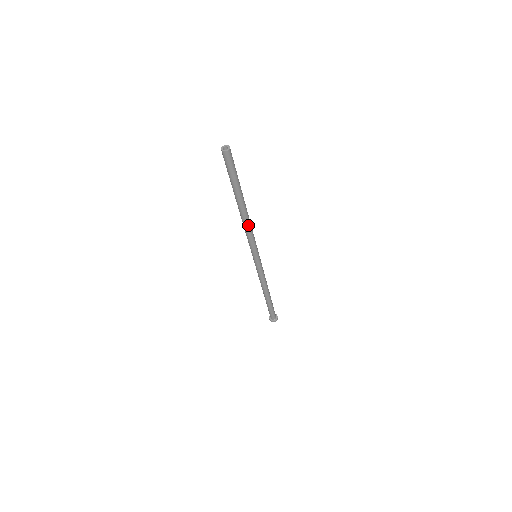
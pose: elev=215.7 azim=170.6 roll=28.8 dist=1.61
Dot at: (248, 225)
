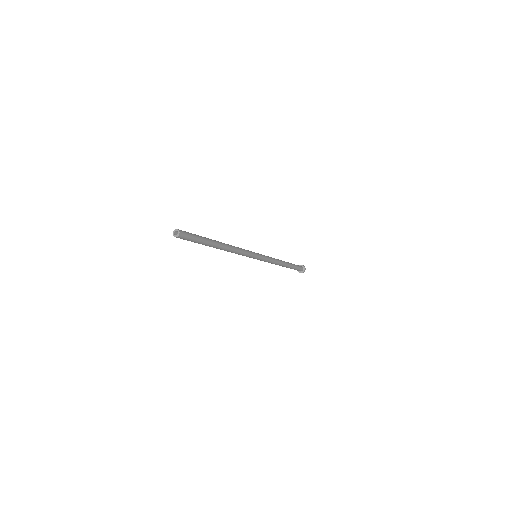
Dot at: (234, 249)
